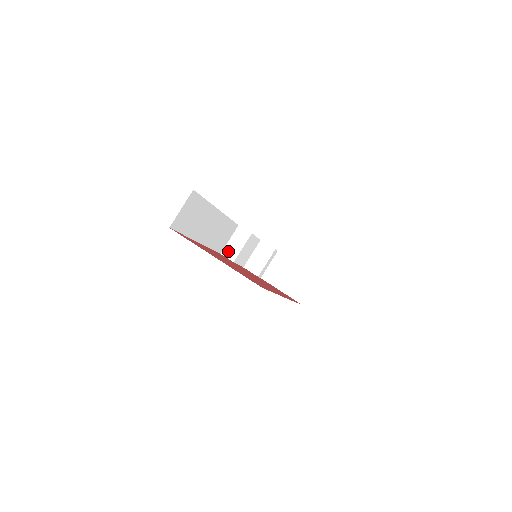
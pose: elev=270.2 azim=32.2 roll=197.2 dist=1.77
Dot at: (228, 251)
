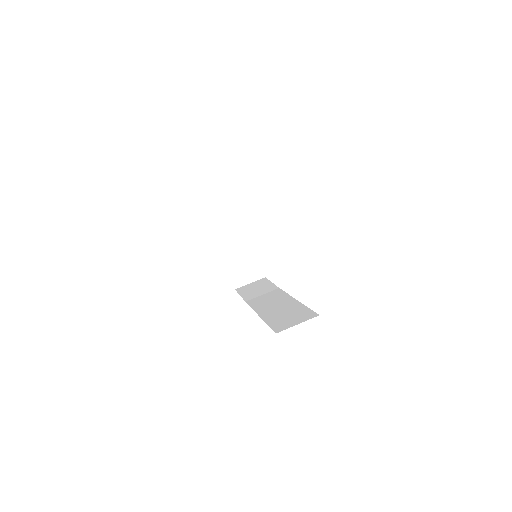
Dot at: (220, 211)
